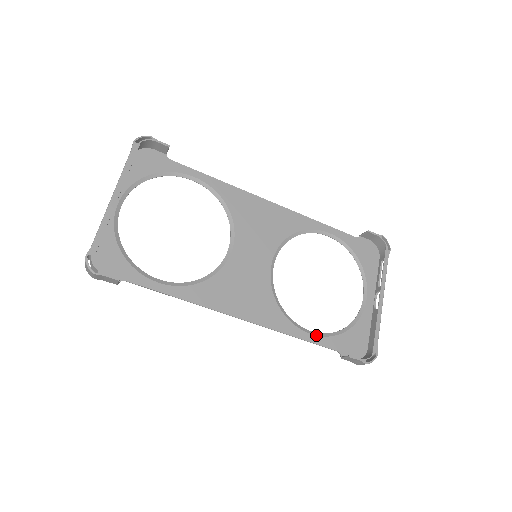
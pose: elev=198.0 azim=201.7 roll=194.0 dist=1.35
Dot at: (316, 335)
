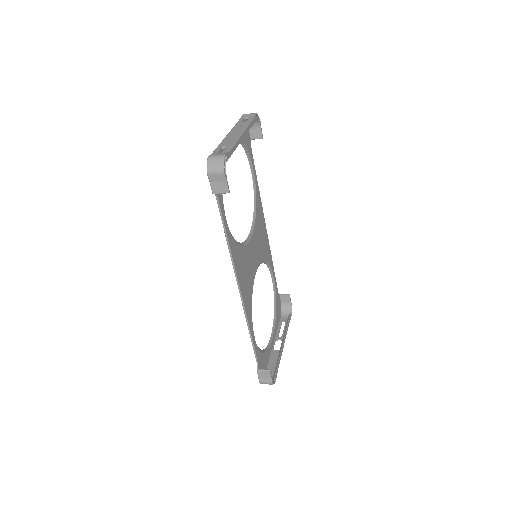
Dot at: occluded
